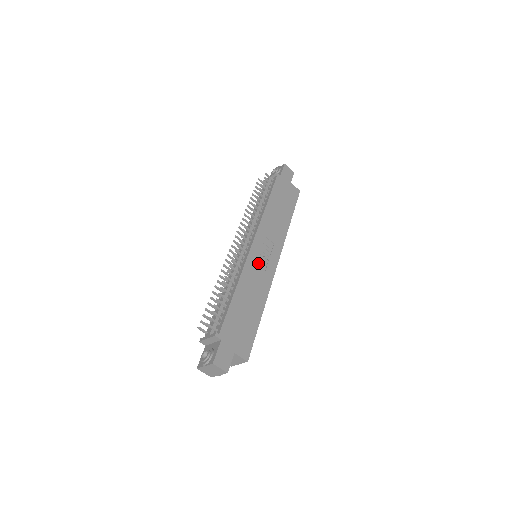
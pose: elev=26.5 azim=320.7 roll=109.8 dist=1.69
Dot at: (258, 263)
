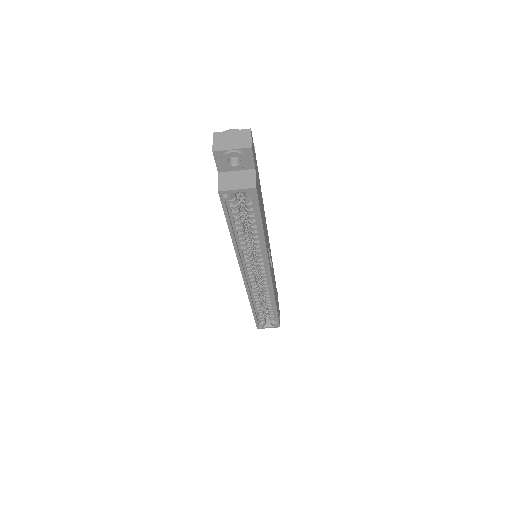
Dot at: occluded
